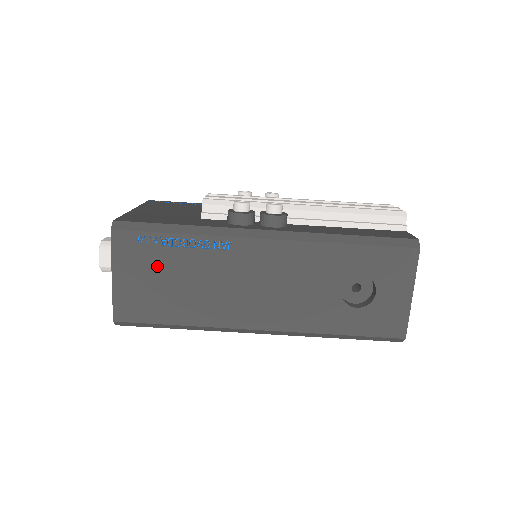
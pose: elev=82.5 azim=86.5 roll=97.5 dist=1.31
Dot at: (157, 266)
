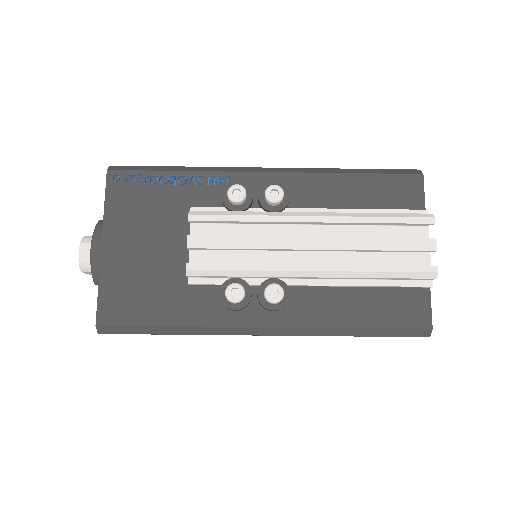
Dot at: occluded
